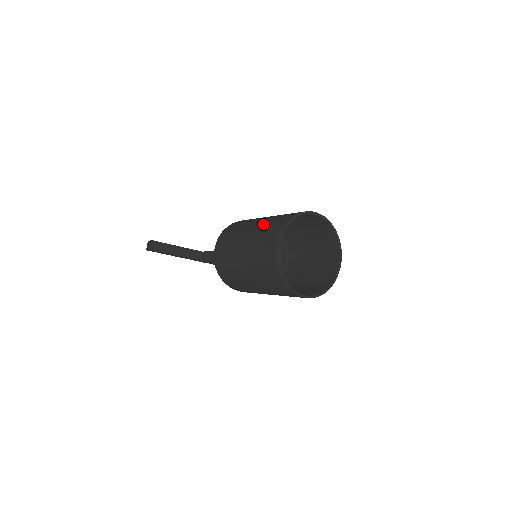
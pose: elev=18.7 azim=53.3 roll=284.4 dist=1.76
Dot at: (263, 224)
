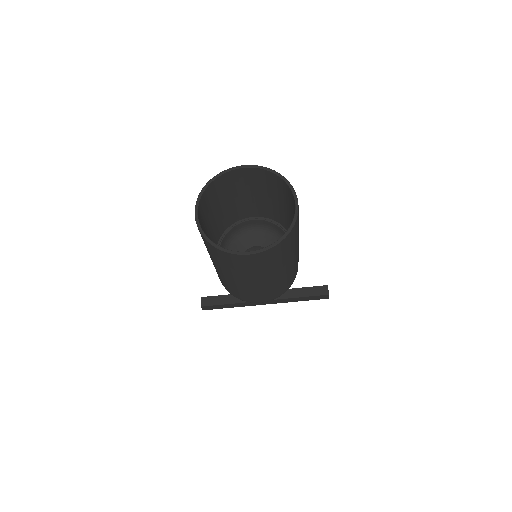
Dot at: occluded
